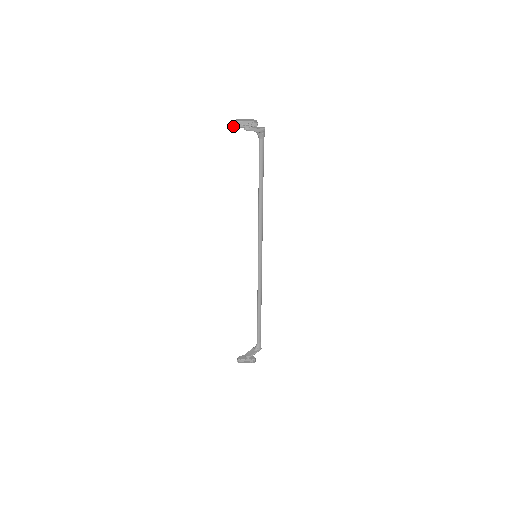
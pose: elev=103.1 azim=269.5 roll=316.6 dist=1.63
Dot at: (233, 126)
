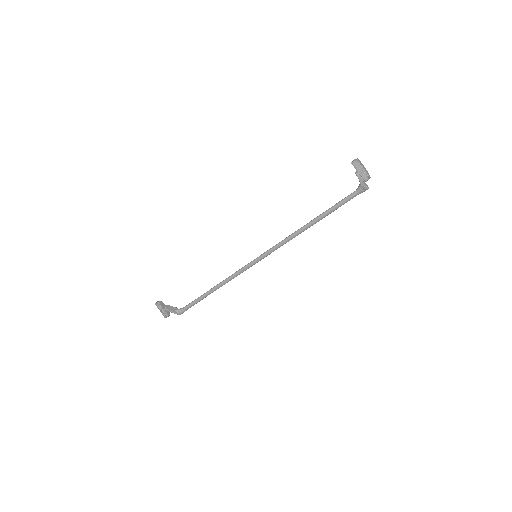
Dot at: (352, 161)
